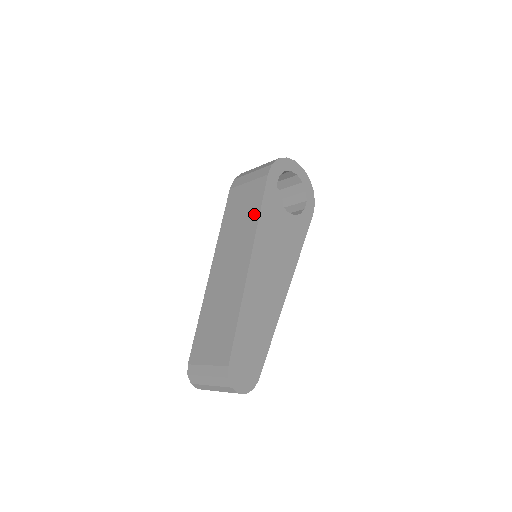
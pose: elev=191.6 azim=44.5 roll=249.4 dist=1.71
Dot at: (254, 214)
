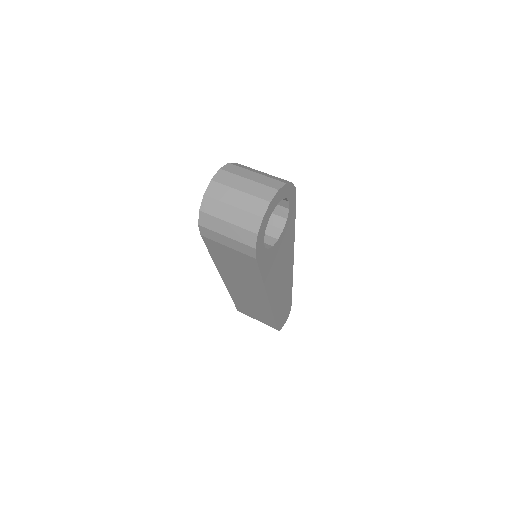
Dot at: (255, 278)
